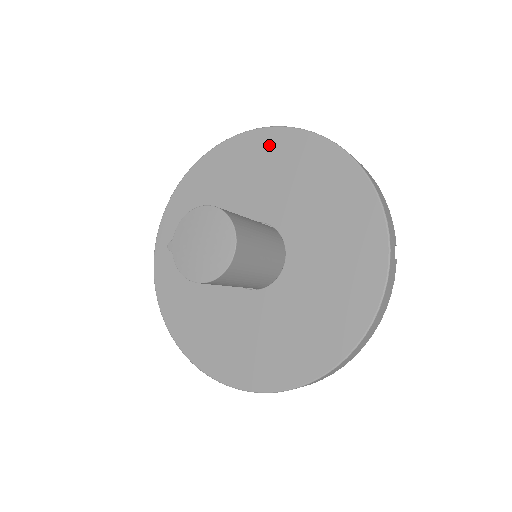
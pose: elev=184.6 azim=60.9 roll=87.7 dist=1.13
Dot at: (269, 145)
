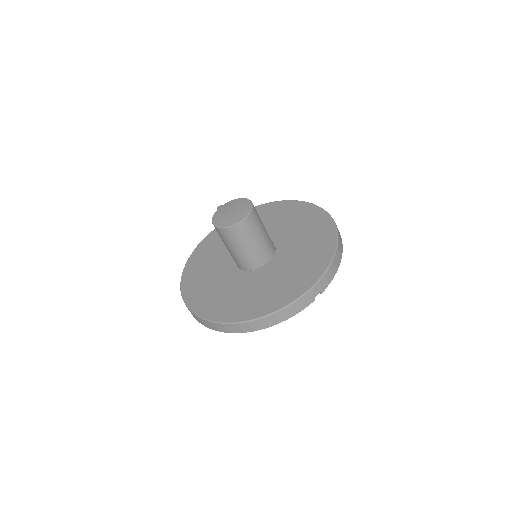
Dot at: (310, 213)
